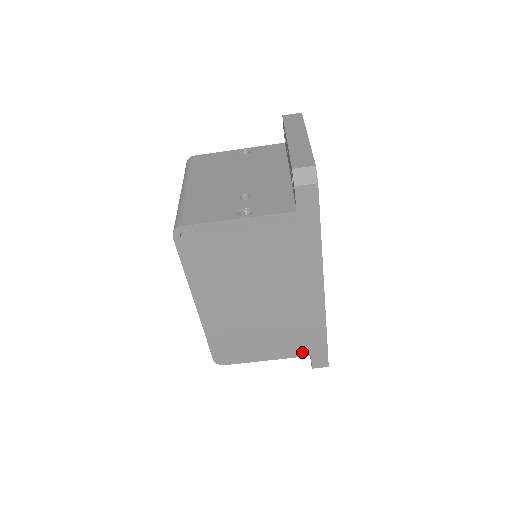
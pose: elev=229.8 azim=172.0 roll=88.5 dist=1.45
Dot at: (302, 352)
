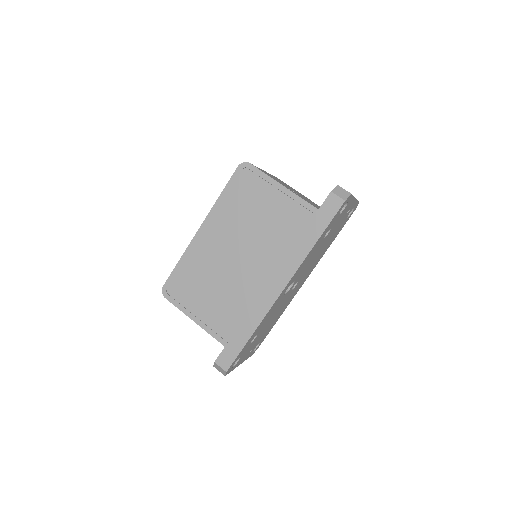
Dot at: (223, 337)
